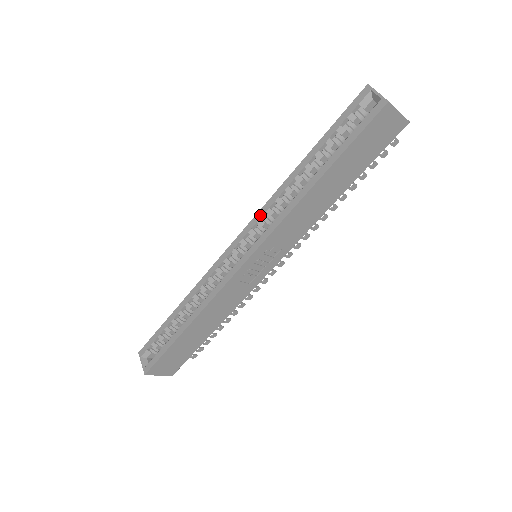
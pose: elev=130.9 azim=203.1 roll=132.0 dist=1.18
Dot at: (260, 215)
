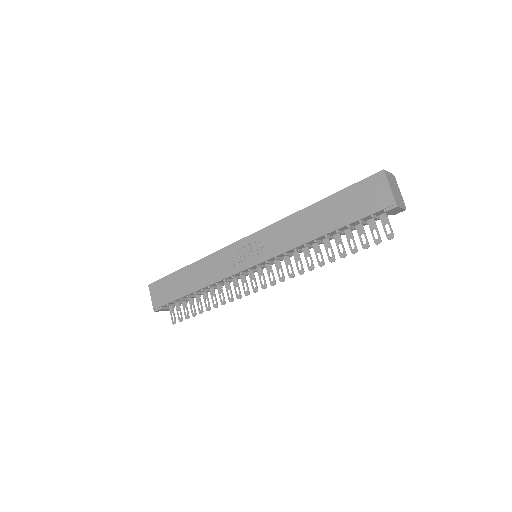
Dot at: occluded
